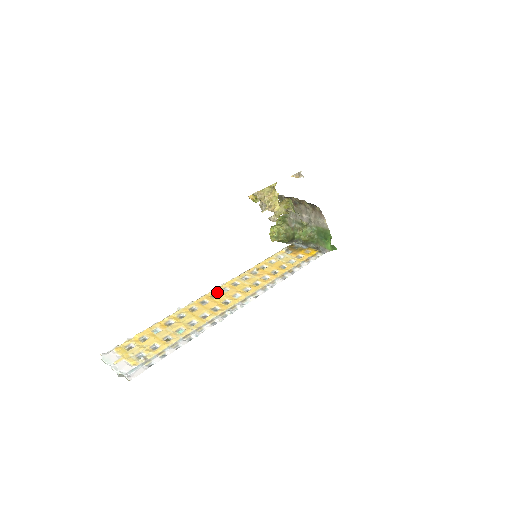
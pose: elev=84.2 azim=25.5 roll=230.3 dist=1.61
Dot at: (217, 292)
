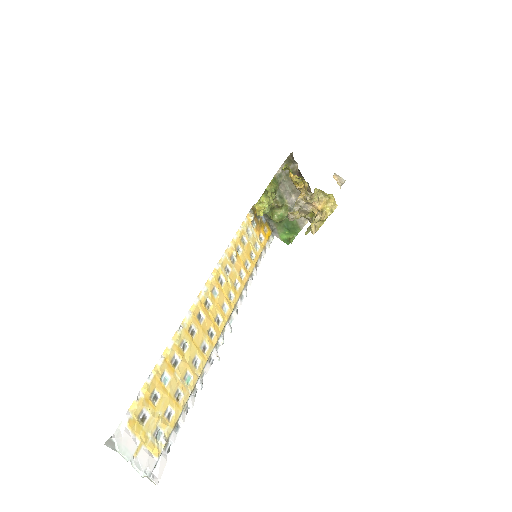
Dot at: (210, 297)
